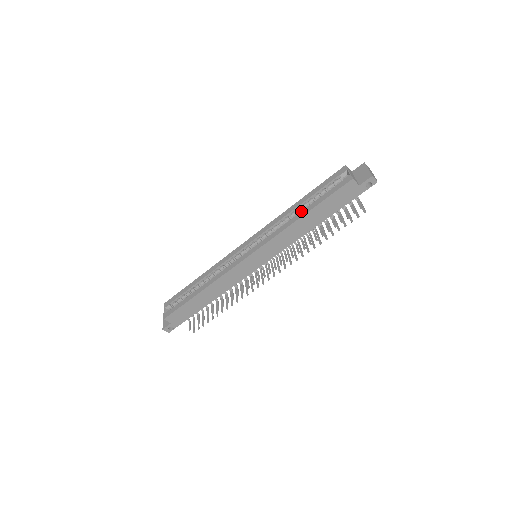
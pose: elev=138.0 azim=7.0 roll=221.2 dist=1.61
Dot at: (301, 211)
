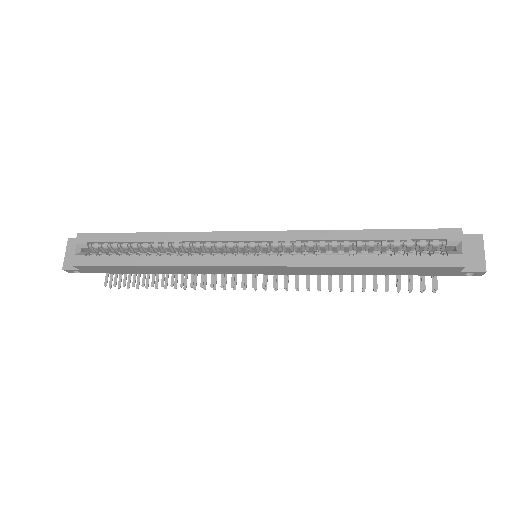
Dot at: (364, 255)
